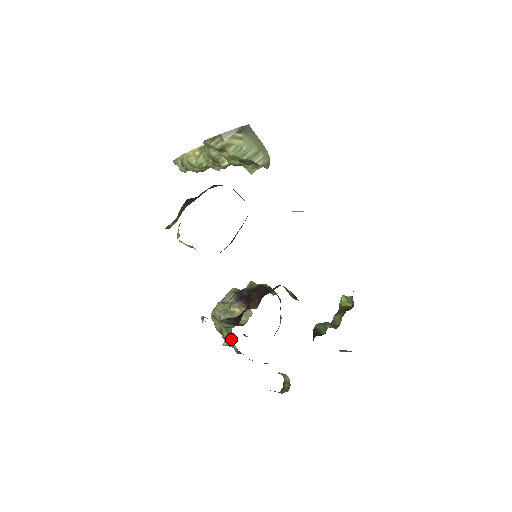
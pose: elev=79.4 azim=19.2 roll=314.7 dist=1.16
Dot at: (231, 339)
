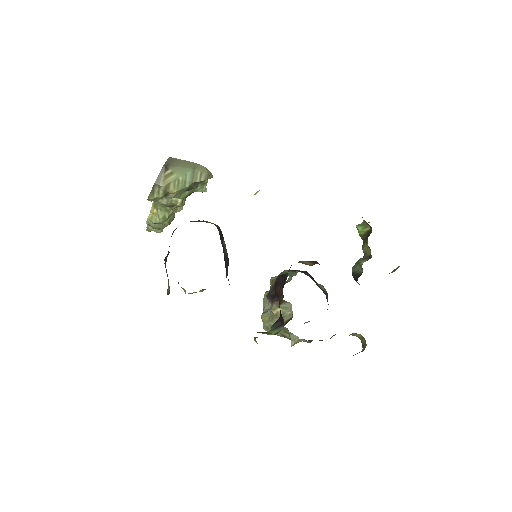
Dot at: (294, 336)
